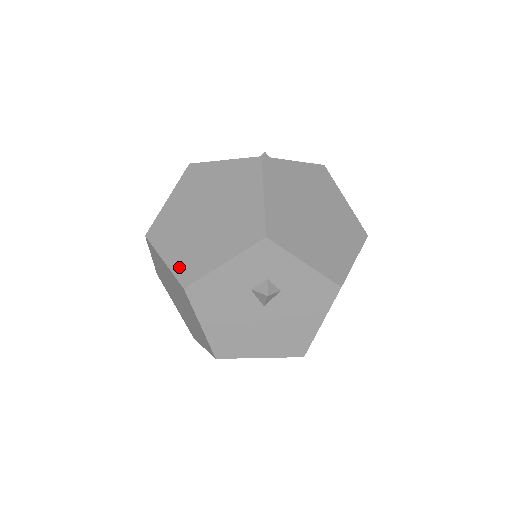
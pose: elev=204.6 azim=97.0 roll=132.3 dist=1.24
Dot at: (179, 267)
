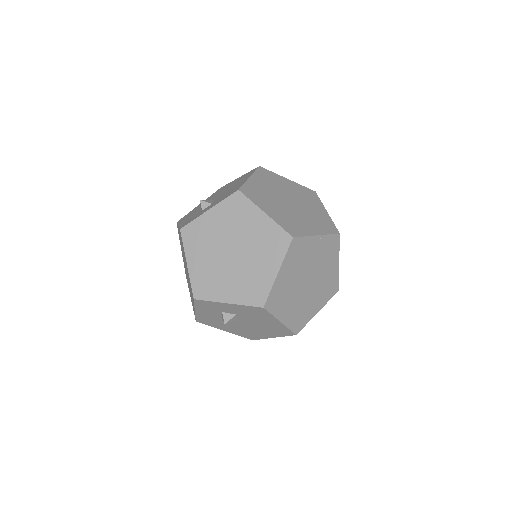
Dot at: (192, 305)
